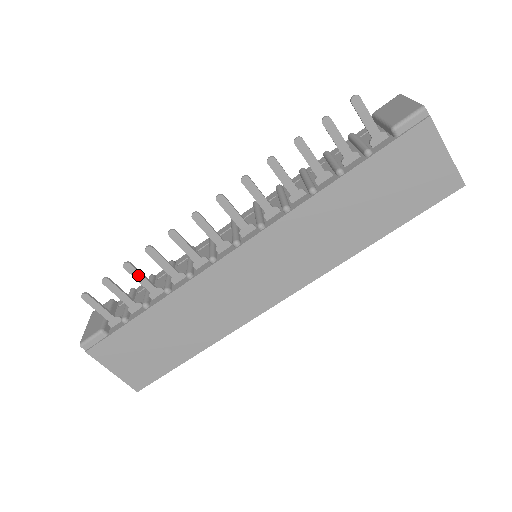
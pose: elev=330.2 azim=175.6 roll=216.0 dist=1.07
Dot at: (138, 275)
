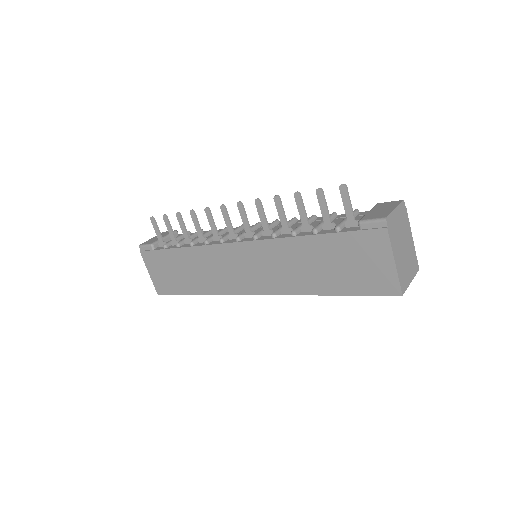
Dot at: (182, 224)
